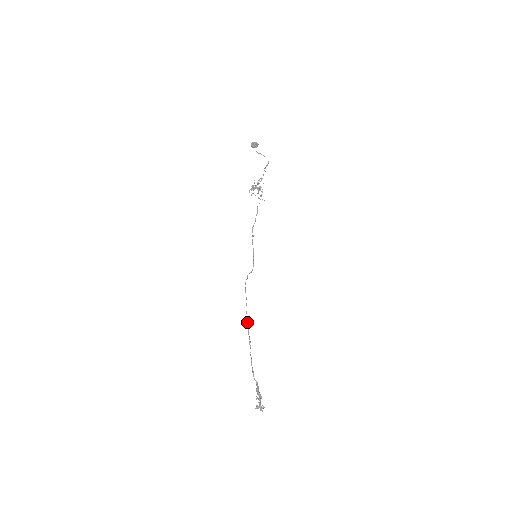
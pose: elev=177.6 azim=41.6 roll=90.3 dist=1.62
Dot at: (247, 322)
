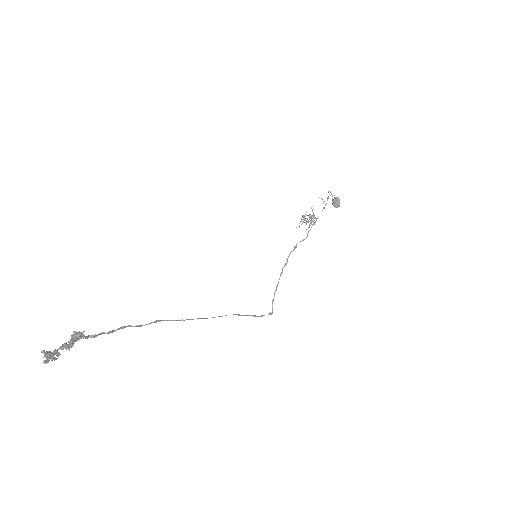
Dot at: (188, 319)
